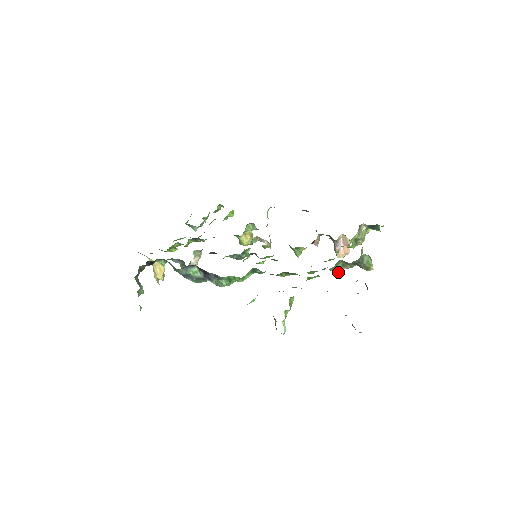
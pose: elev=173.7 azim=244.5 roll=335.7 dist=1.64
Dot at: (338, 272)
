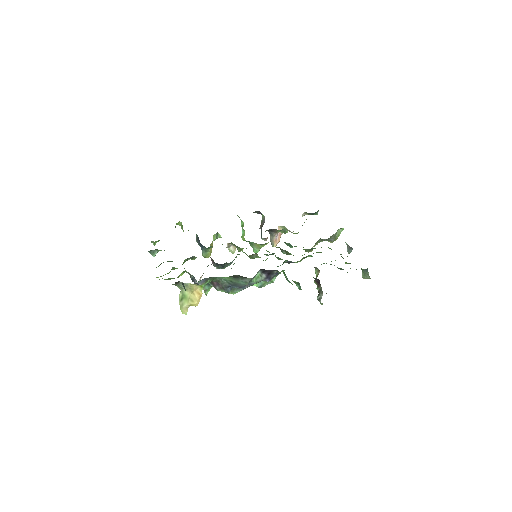
Dot at: (312, 250)
